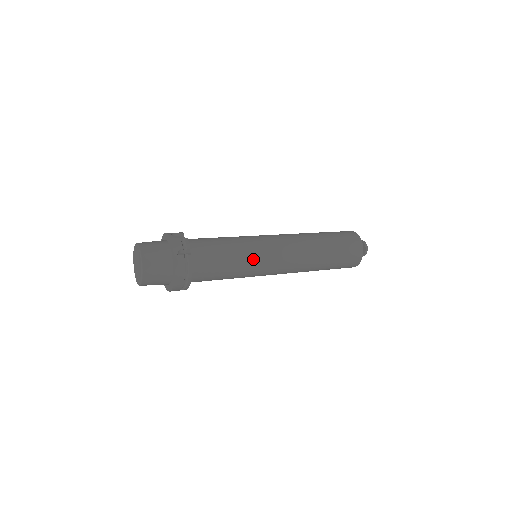
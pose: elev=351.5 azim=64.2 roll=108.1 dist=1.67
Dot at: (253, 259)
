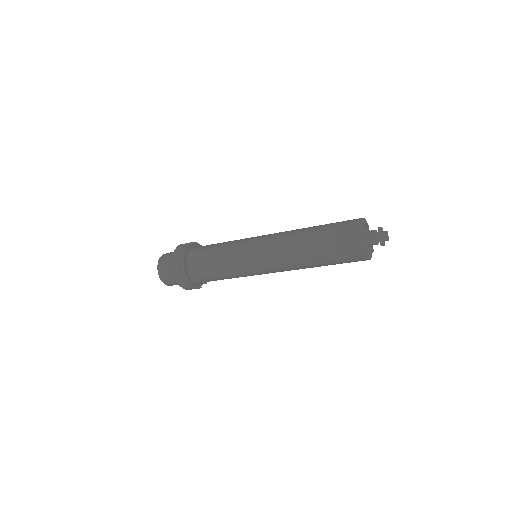
Dot at: (237, 258)
